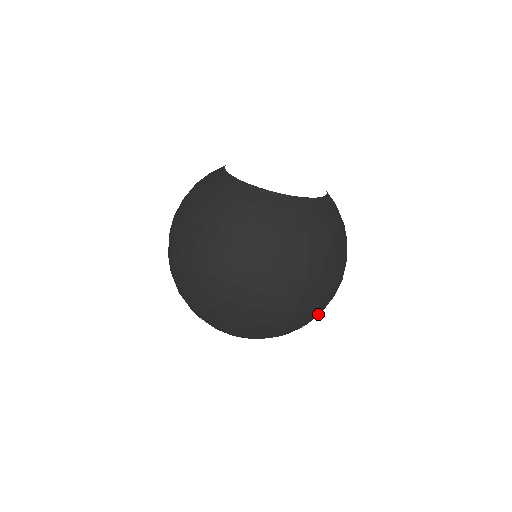
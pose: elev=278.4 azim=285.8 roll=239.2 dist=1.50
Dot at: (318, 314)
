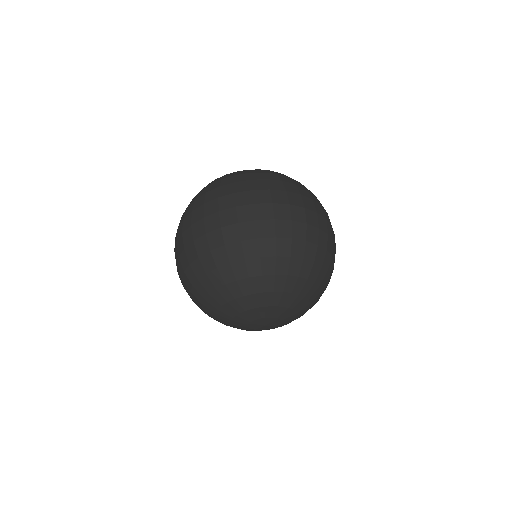
Dot at: (330, 253)
